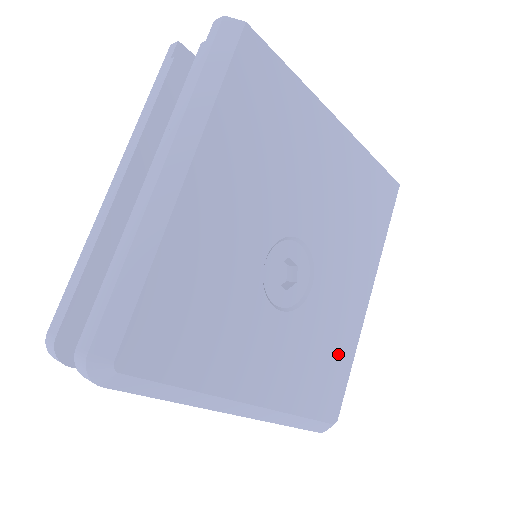
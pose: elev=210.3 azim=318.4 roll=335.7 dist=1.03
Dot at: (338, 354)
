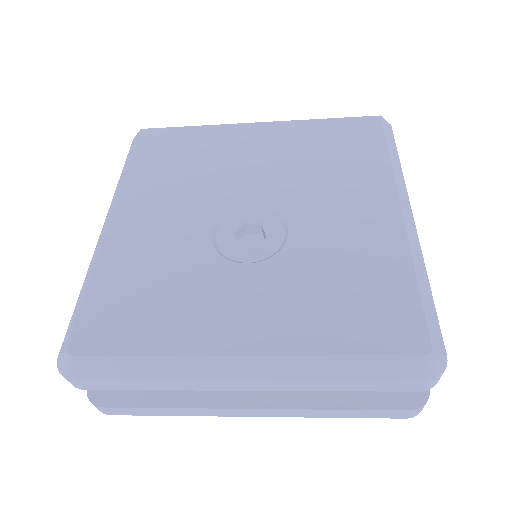
Dot at: (377, 276)
